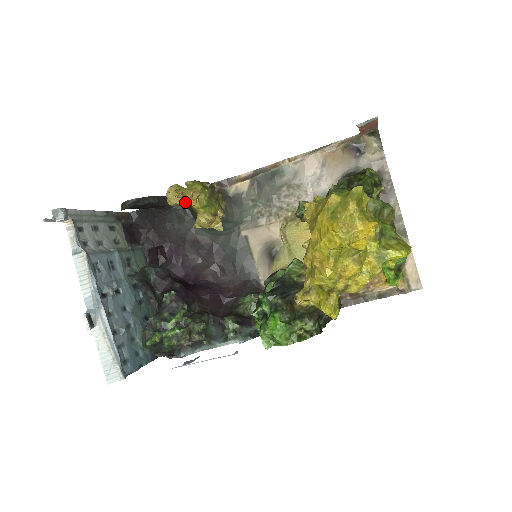
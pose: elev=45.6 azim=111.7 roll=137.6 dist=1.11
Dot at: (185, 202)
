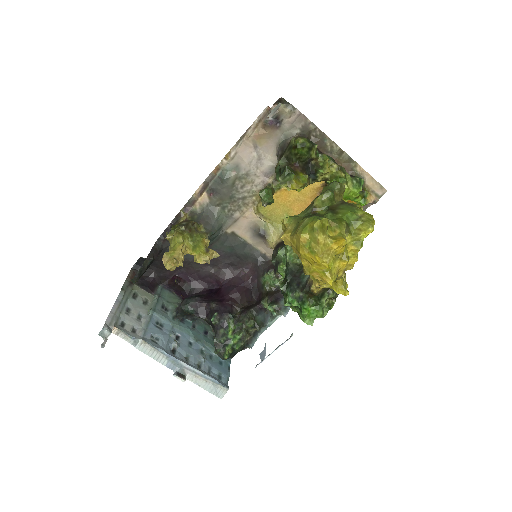
Dot at: (182, 263)
